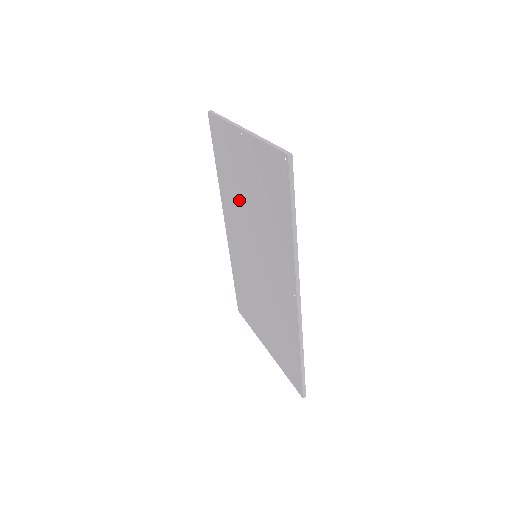
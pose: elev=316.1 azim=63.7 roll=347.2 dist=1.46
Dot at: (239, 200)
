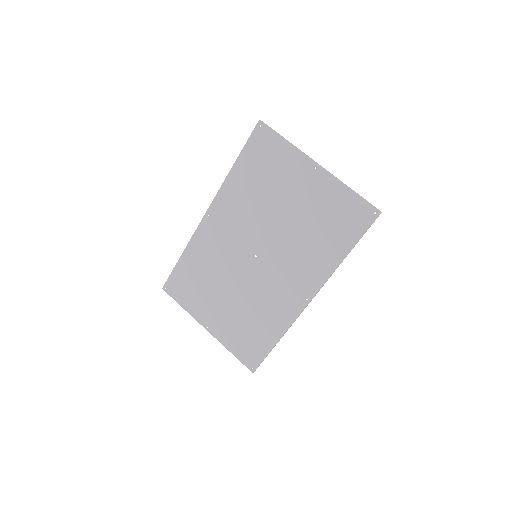
Dot at: (262, 207)
